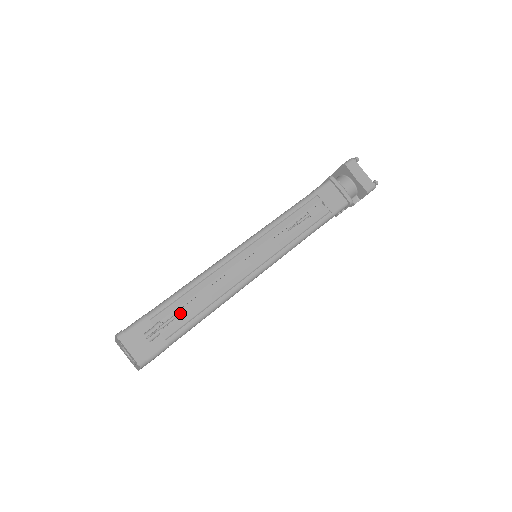
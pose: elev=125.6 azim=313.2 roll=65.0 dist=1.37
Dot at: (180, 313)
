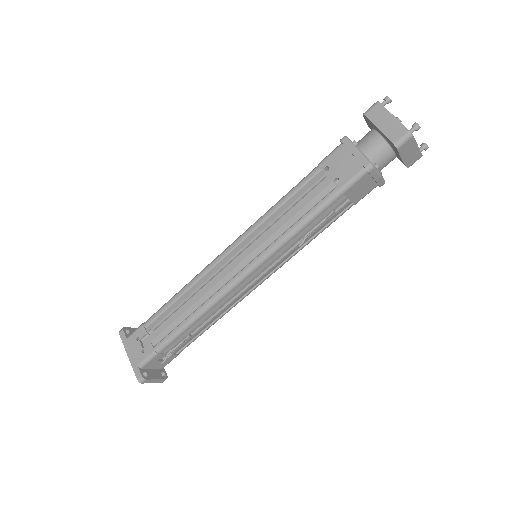
Dot at: (187, 340)
